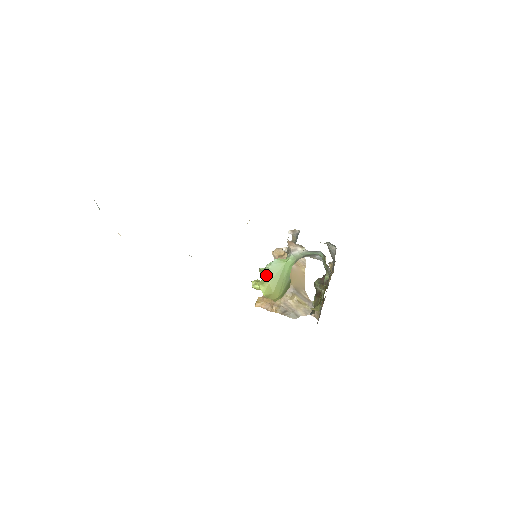
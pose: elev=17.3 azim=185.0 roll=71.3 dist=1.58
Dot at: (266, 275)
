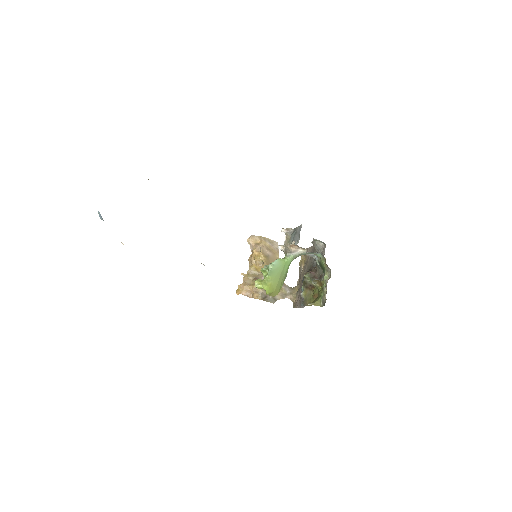
Dot at: (269, 275)
